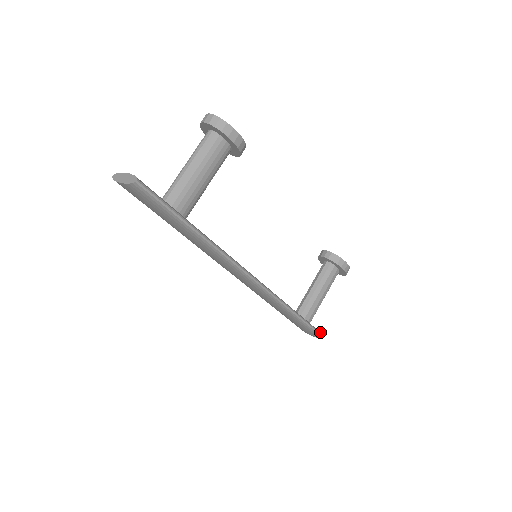
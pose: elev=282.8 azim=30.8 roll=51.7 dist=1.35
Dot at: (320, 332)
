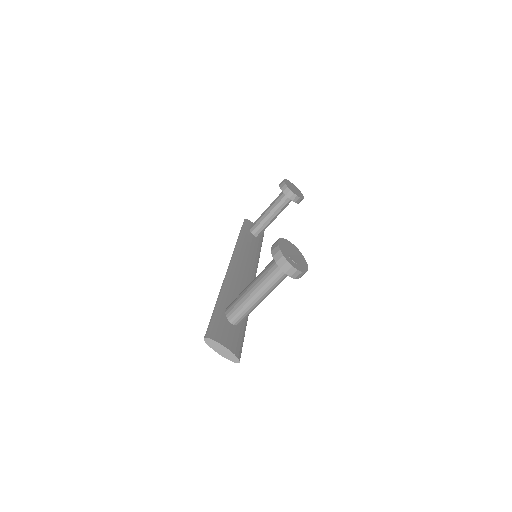
Dot at: (263, 234)
